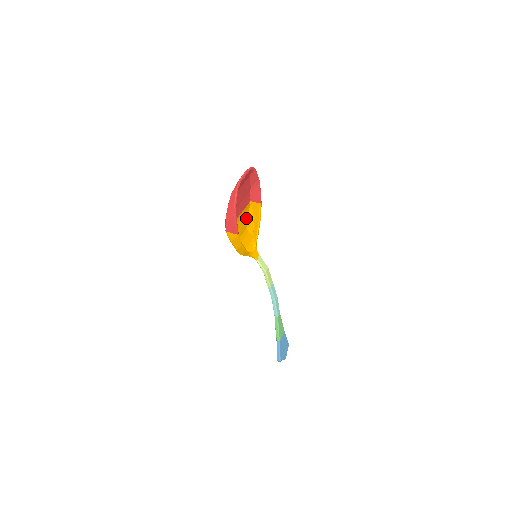
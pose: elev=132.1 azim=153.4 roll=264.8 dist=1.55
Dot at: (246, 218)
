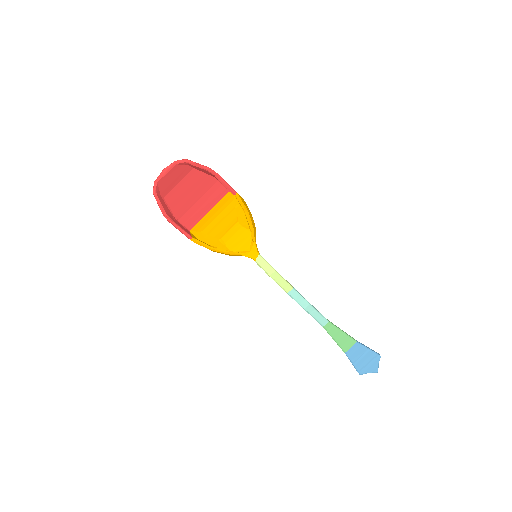
Dot at: (232, 211)
